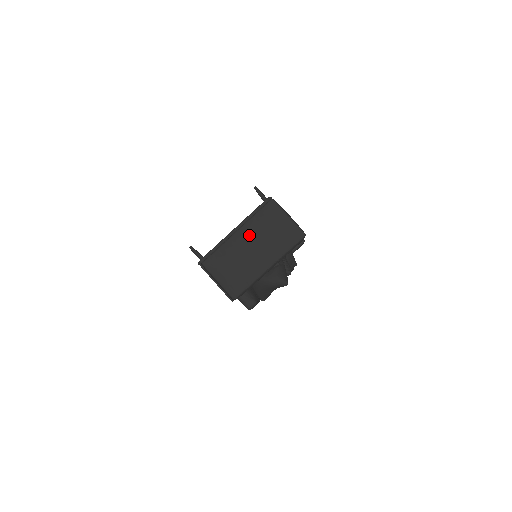
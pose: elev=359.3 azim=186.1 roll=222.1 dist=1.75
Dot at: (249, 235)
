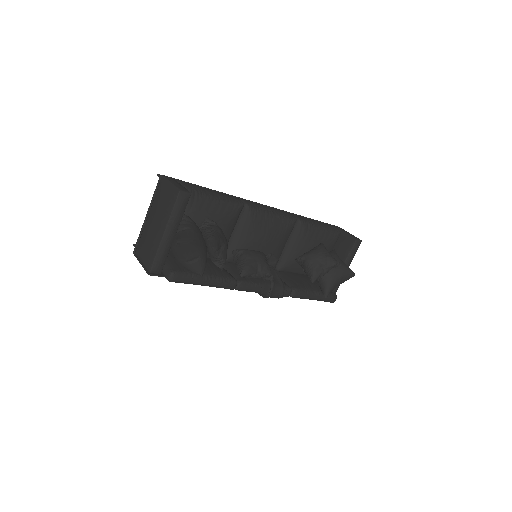
Dot at: (152, 213)
